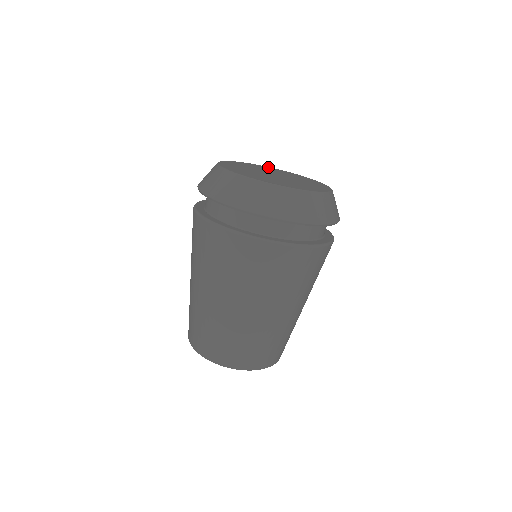
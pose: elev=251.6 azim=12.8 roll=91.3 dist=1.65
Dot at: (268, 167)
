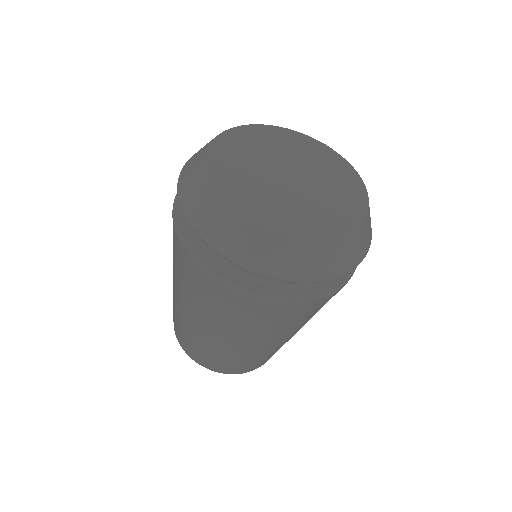
Dot at: (237, 131)
